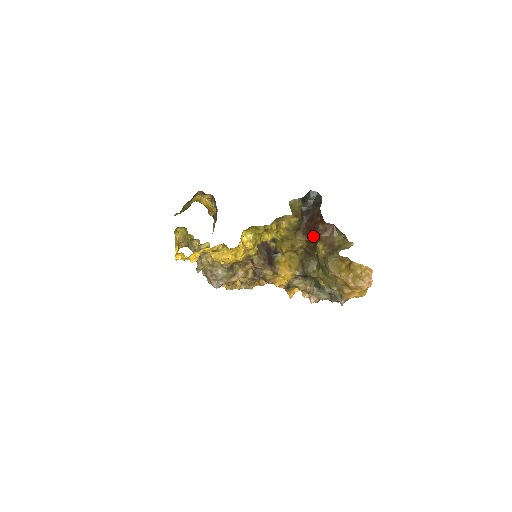
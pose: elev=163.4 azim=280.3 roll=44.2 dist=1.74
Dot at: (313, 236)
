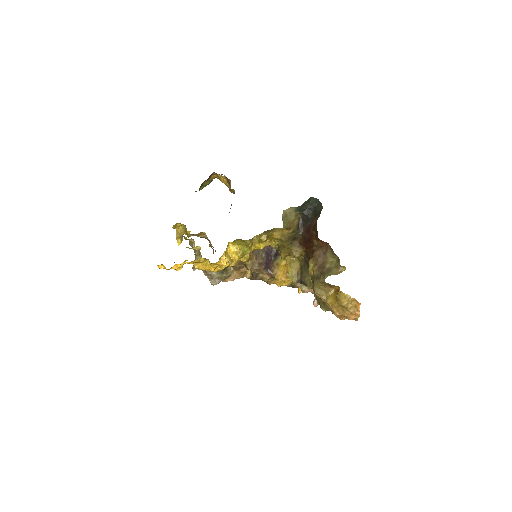
Dot at: (308, 250)
